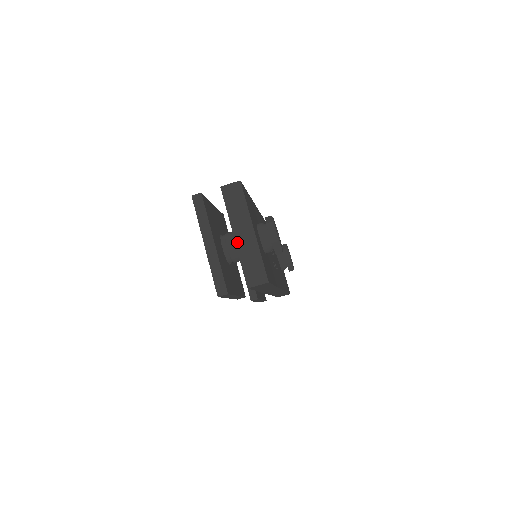
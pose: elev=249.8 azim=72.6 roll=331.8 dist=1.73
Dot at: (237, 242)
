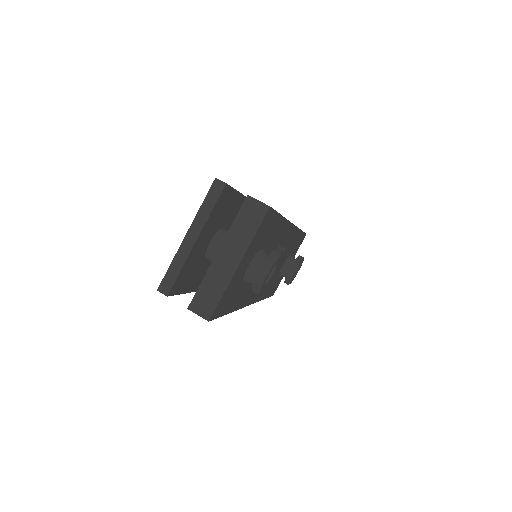
Dot at: (215, 260)
